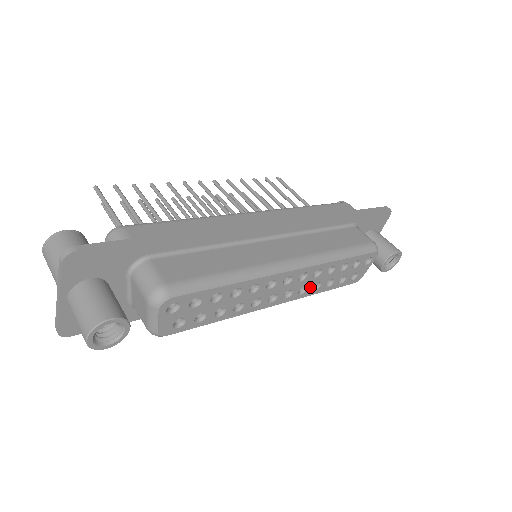
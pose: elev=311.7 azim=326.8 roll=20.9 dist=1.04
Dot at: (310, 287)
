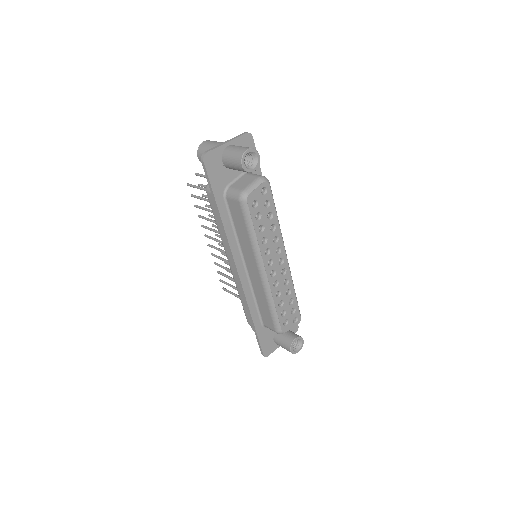
Dot at: (278, 288)
